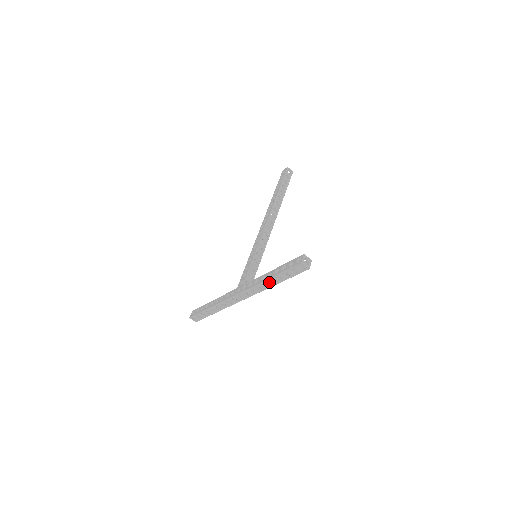
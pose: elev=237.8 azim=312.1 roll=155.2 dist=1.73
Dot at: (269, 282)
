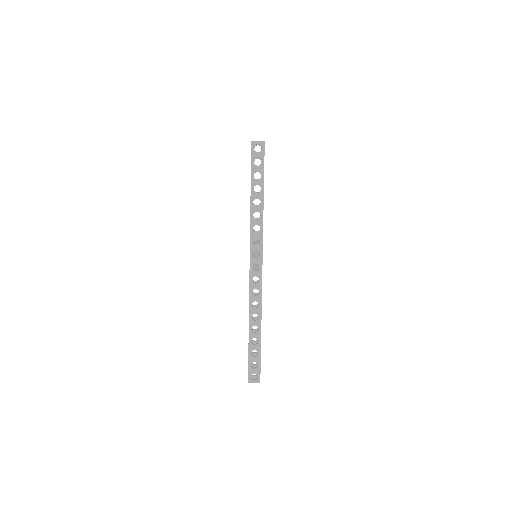
Dot at: (255, 206)
